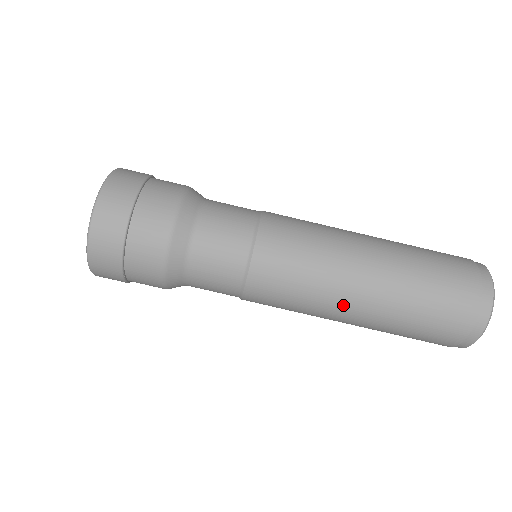
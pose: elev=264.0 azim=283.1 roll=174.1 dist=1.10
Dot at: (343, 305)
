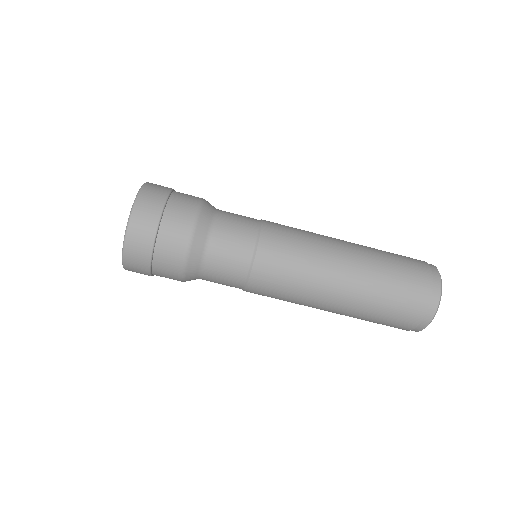
Dot at: (334, 267)
